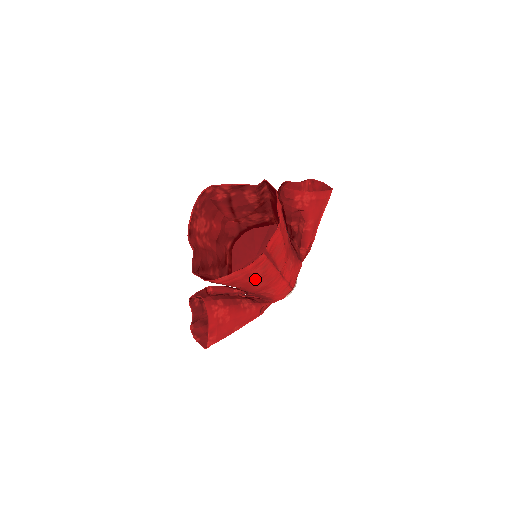
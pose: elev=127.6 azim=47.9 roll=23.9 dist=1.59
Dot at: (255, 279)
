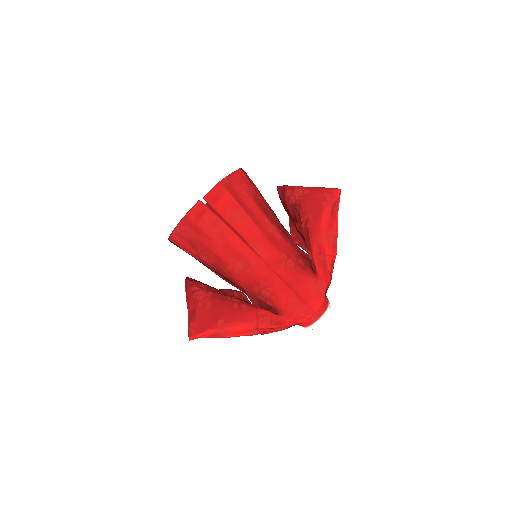
Dot at: (216, 246)
